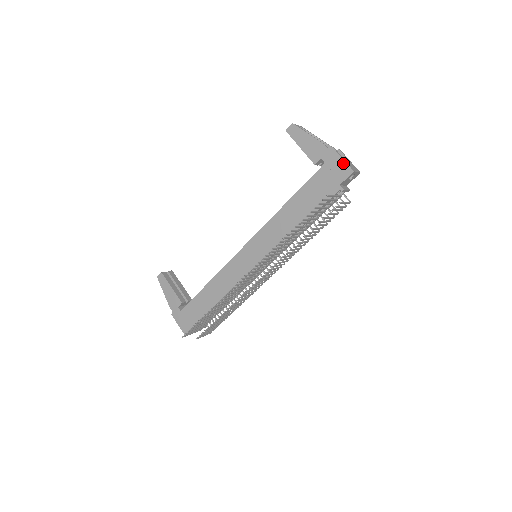
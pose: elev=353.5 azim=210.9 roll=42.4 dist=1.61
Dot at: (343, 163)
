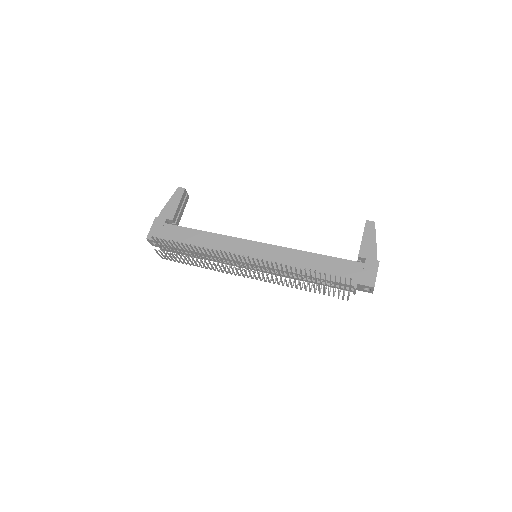
Dot at: (374, 276)
